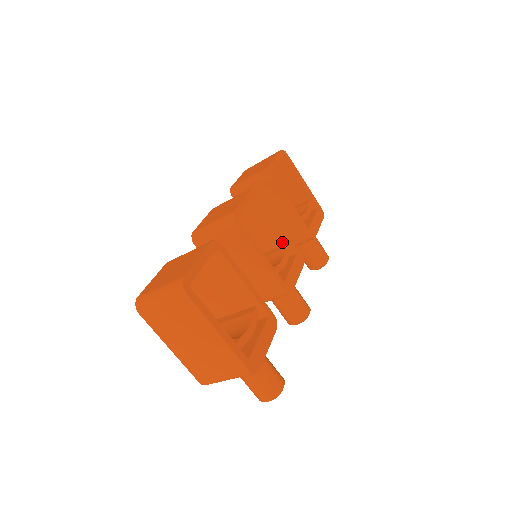
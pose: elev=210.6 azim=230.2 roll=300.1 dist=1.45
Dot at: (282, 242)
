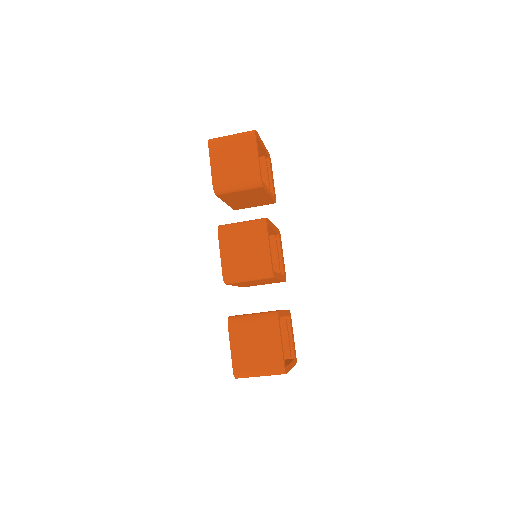
Dot at: (270, 233)
